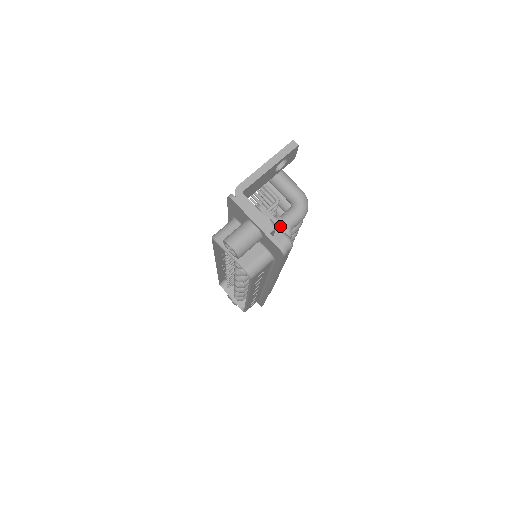
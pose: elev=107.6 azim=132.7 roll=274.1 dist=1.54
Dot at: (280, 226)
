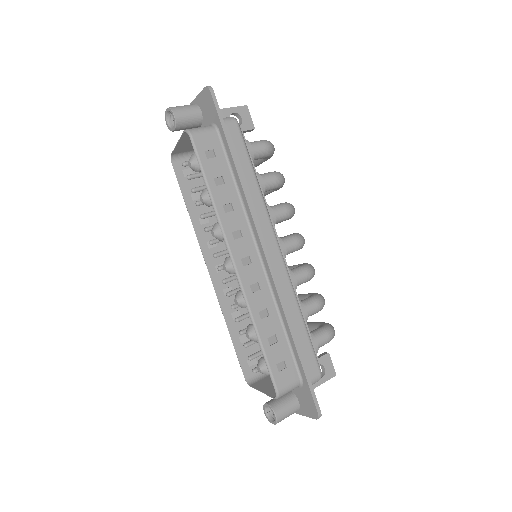
Dot at: occluded
